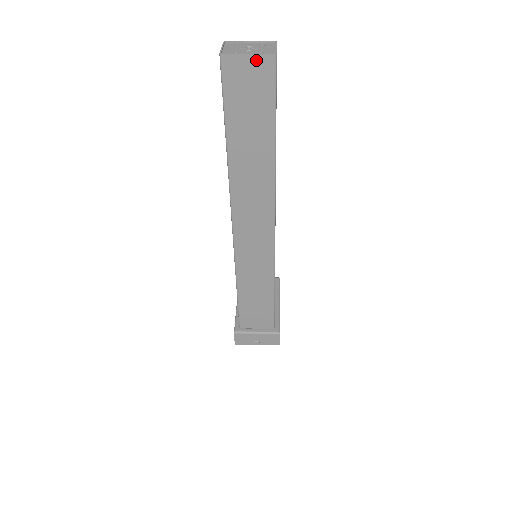
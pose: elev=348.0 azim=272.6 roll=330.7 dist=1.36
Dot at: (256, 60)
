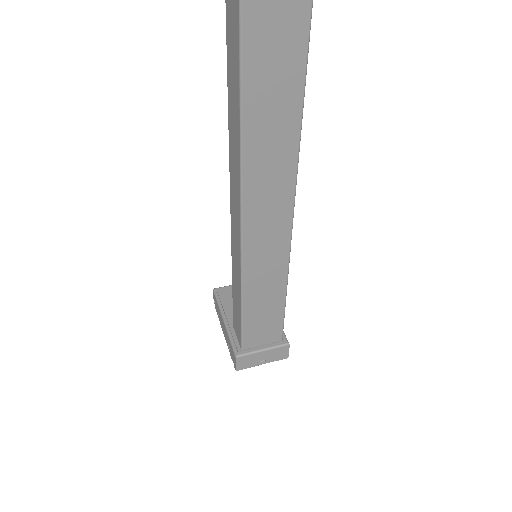
Dot at: out of frame
